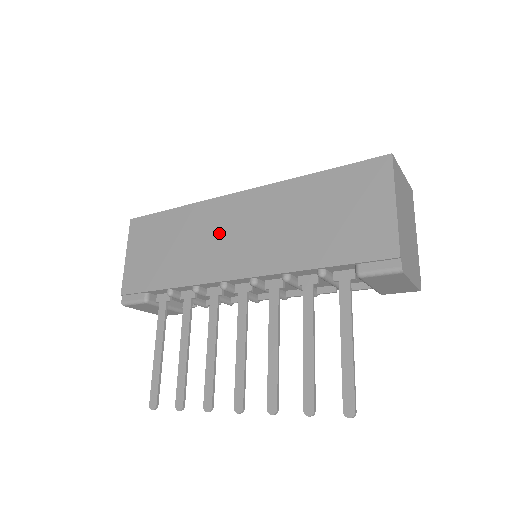
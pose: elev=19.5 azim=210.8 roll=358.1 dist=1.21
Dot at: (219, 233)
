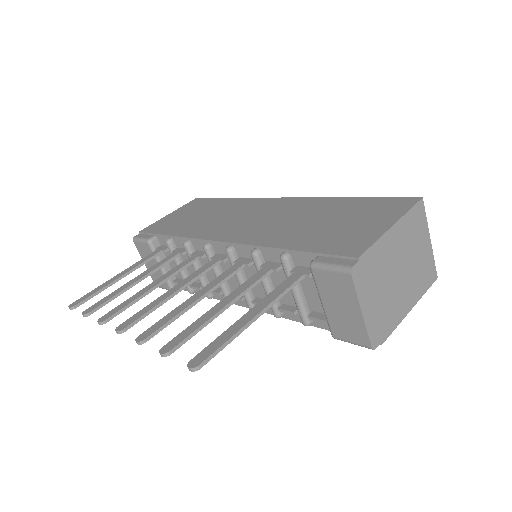
Dot at: (241, 215)
